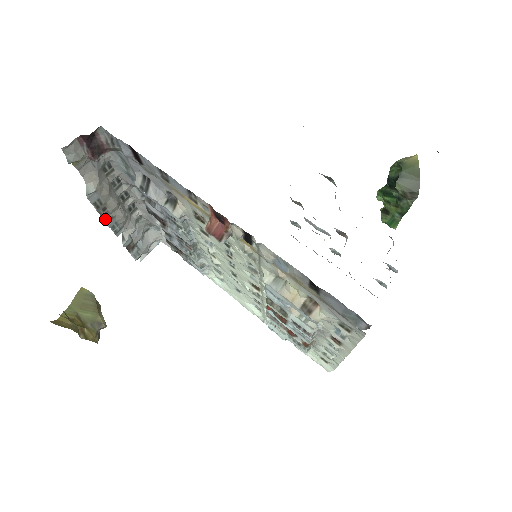
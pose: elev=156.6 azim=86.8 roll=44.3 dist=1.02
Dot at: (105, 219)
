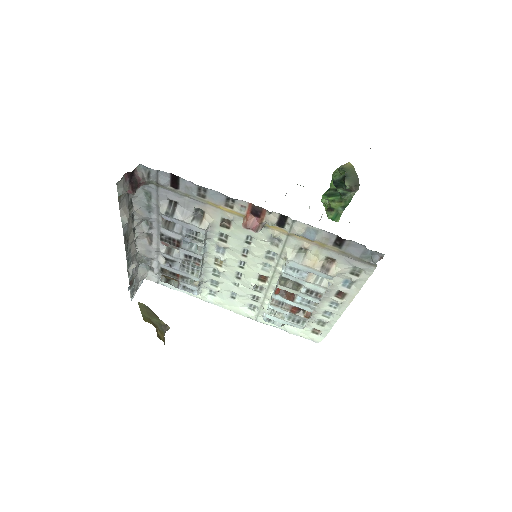
Dot at: (126, 251)
